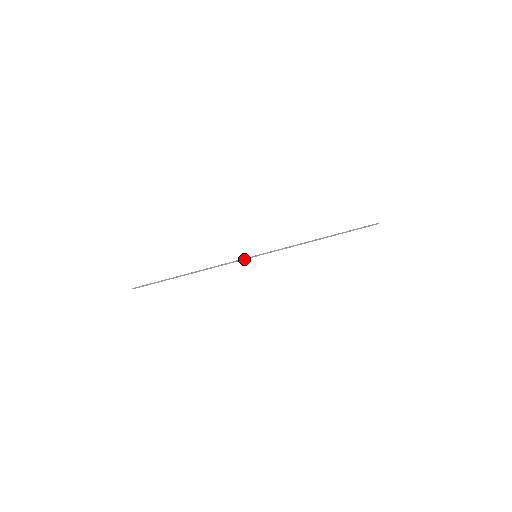
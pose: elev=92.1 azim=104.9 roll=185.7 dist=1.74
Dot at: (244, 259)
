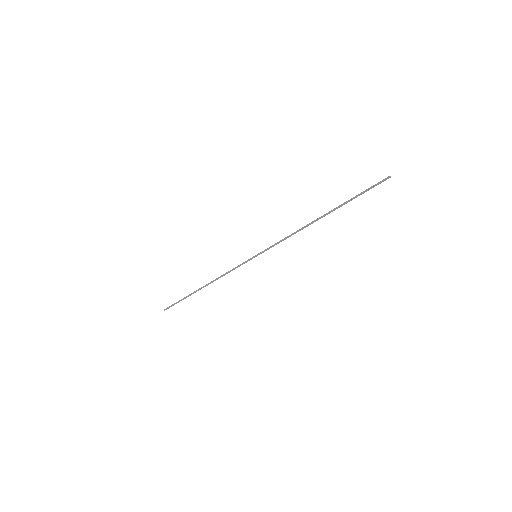
Dot at: (246, 262)
